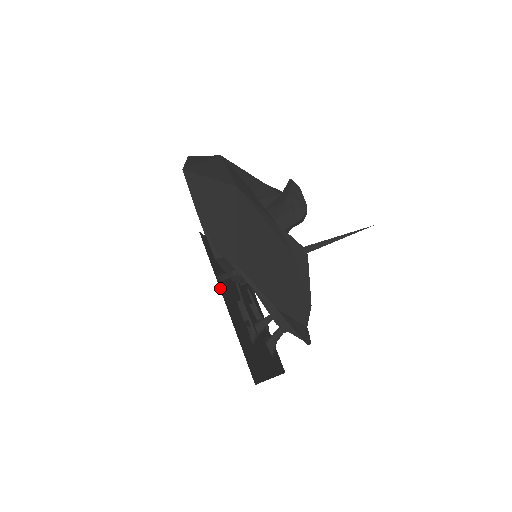
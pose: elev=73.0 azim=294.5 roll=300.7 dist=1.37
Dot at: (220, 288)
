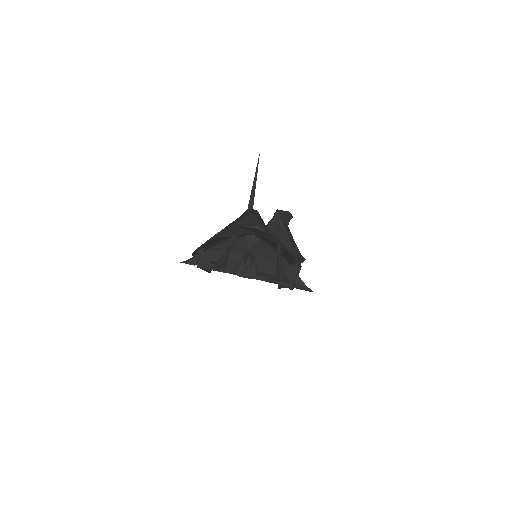
Dot at: occluded
